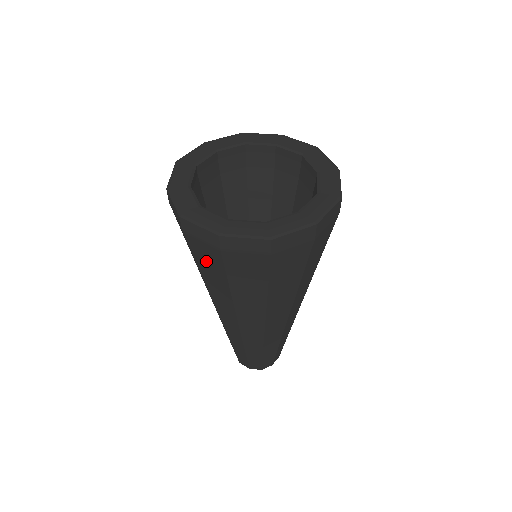
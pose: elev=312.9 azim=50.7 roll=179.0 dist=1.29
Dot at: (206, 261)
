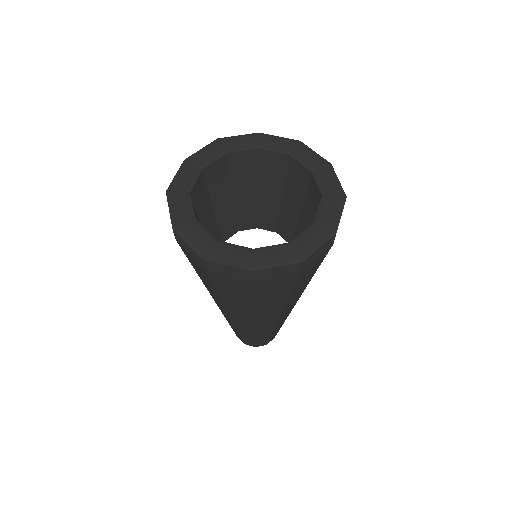
Dot at: occluded
